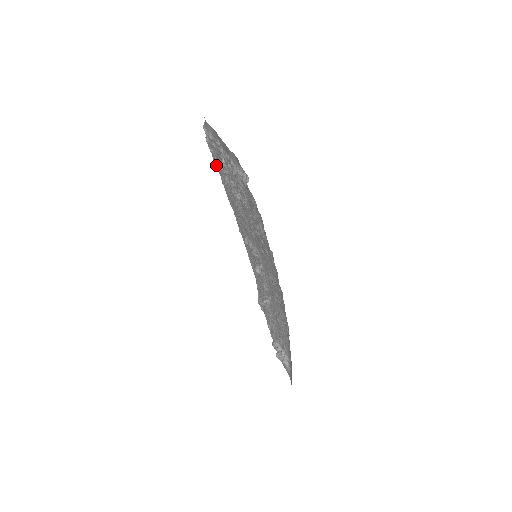
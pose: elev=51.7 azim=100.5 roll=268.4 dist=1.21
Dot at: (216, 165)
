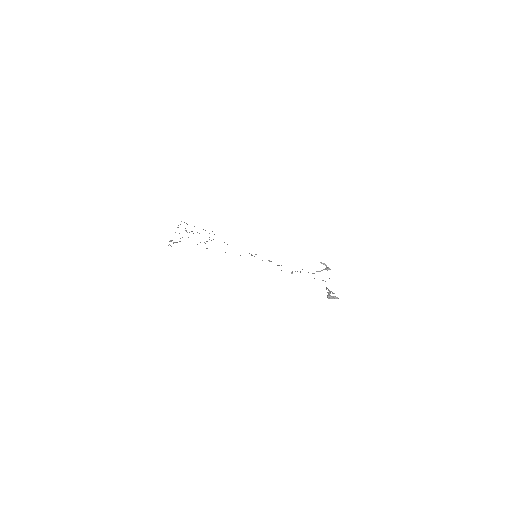
Dot at: occluded
